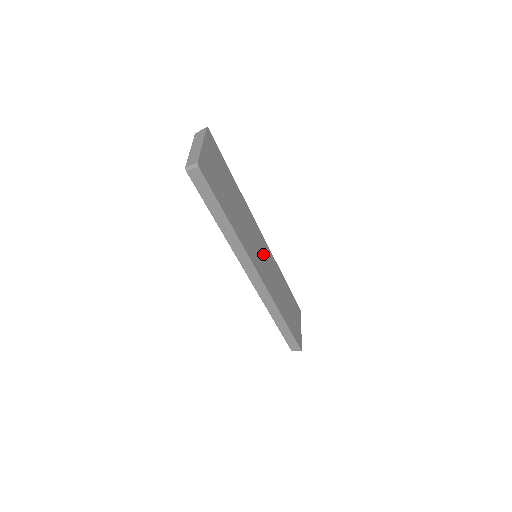
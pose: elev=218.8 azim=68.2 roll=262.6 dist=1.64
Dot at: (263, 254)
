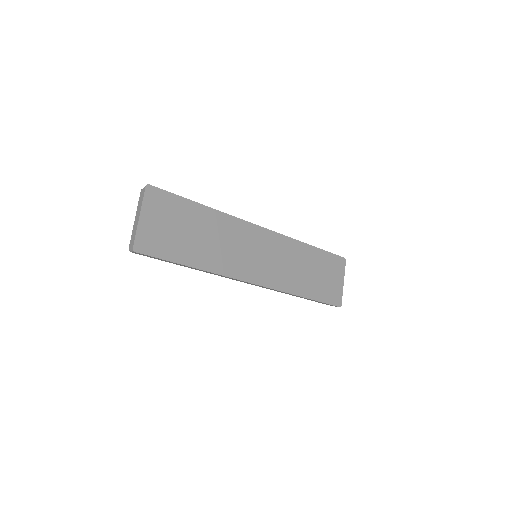
Dot at: (264, 251)
